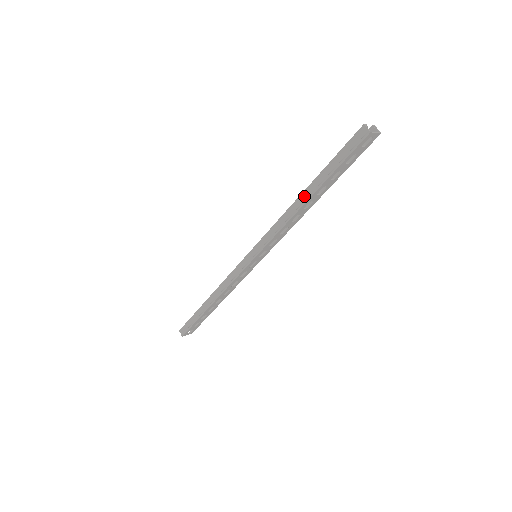
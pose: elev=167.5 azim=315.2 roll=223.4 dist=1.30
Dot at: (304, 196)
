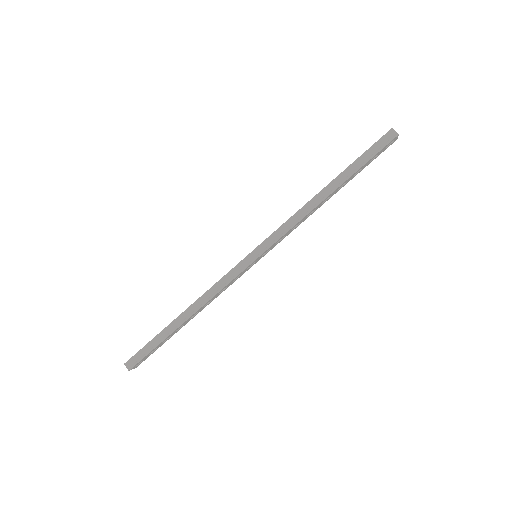
Dot at: (328, 189)
